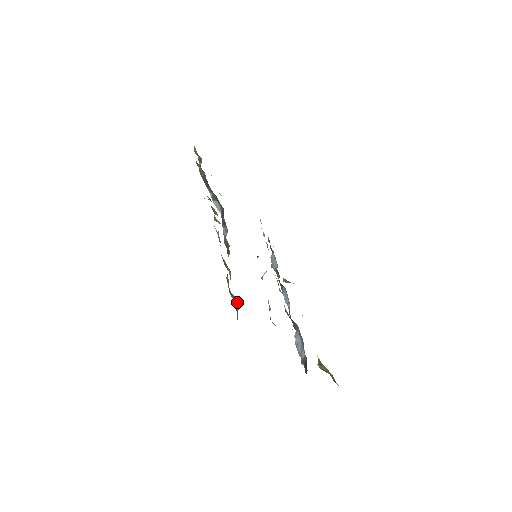
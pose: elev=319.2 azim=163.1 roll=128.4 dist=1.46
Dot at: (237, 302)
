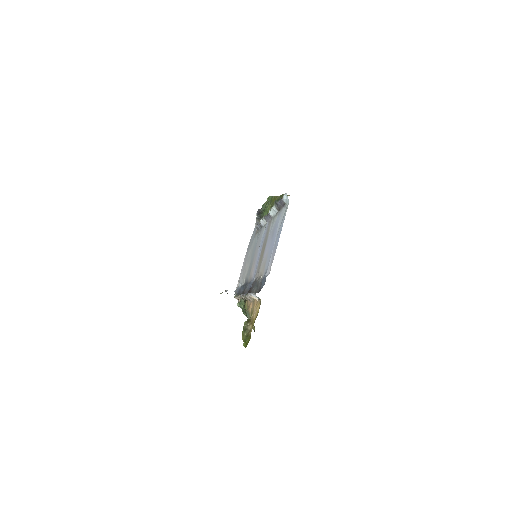
Dot at: occluded
